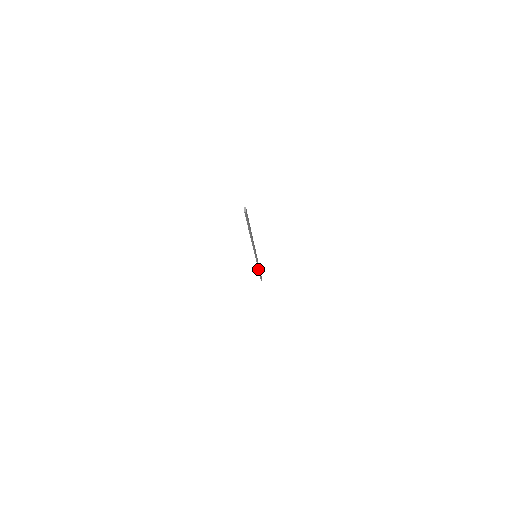
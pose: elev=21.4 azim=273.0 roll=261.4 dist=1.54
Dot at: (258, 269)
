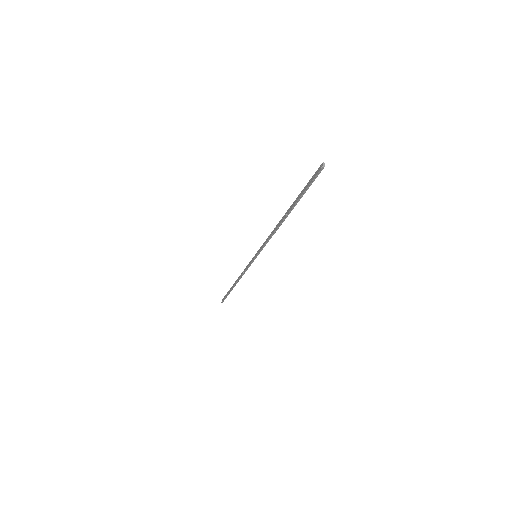
Dot at: (238, 280)
